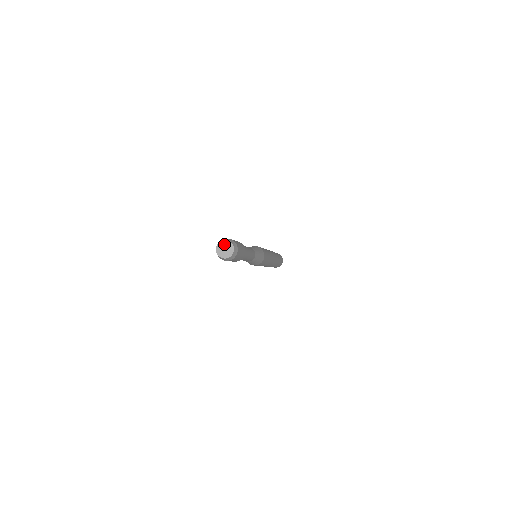
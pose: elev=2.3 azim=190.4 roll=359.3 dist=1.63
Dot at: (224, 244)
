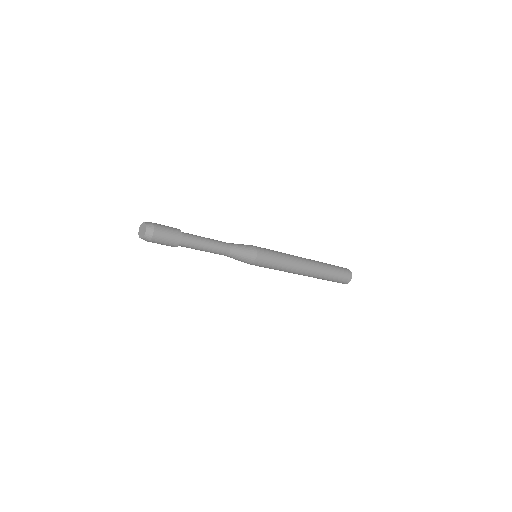
Dot at: (141, 228)
